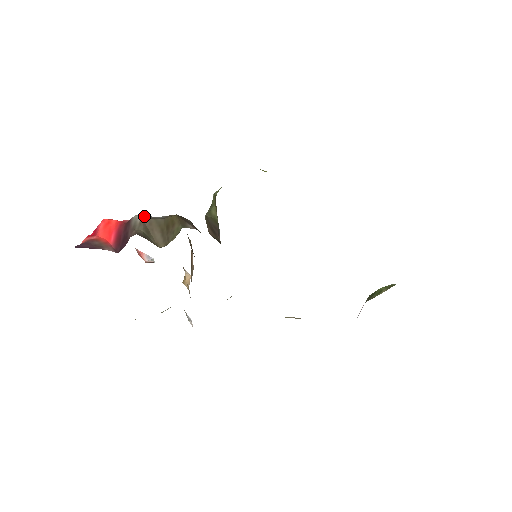
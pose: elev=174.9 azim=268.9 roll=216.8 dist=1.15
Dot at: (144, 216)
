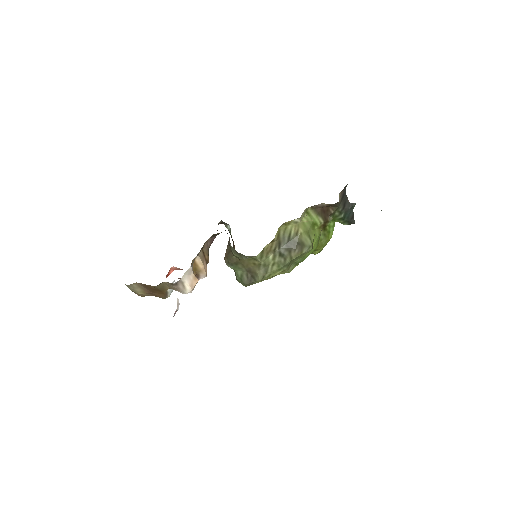
Dot at: occluded
